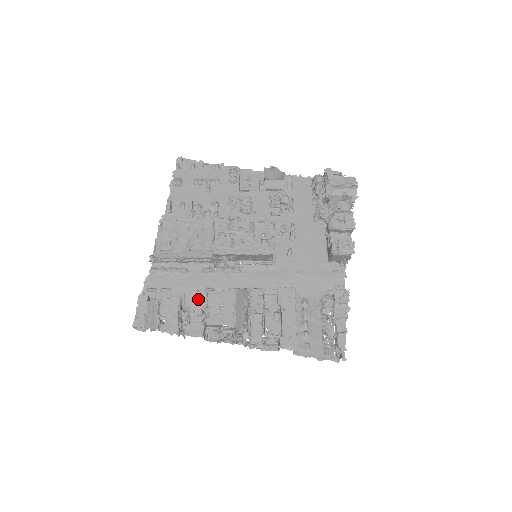
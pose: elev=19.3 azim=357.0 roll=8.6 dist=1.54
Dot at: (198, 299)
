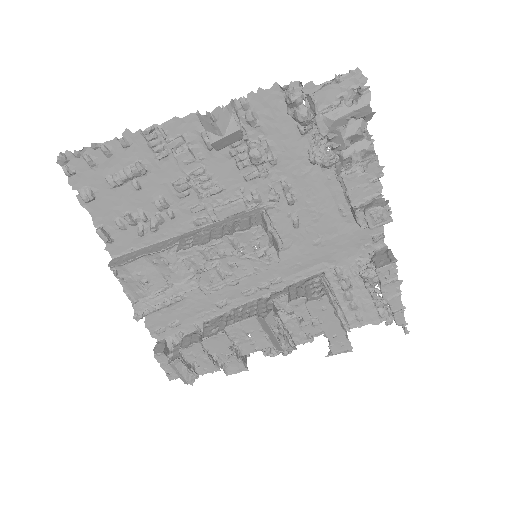
Dot at: (219, 343)
